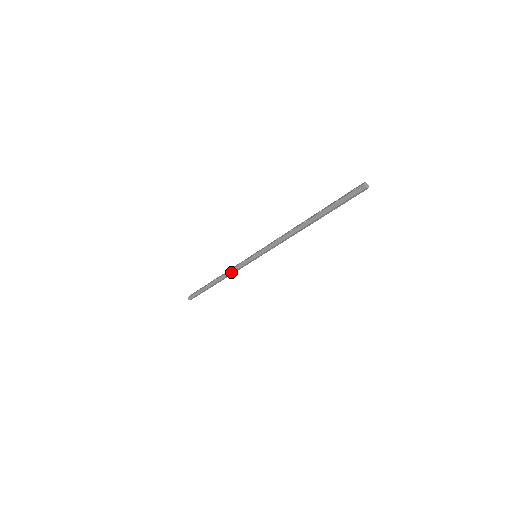
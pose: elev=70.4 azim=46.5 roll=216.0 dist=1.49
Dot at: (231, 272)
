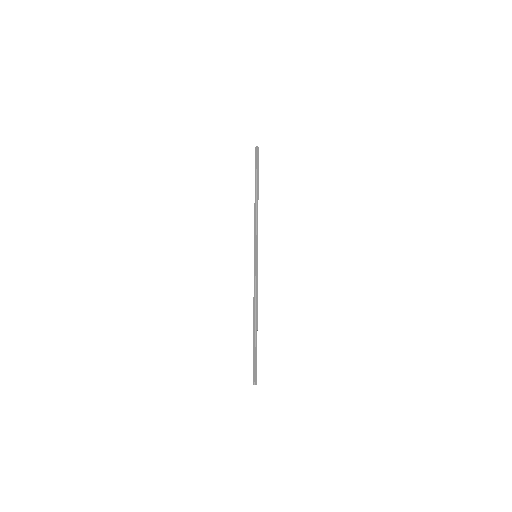
Dot at: (255, 291)
